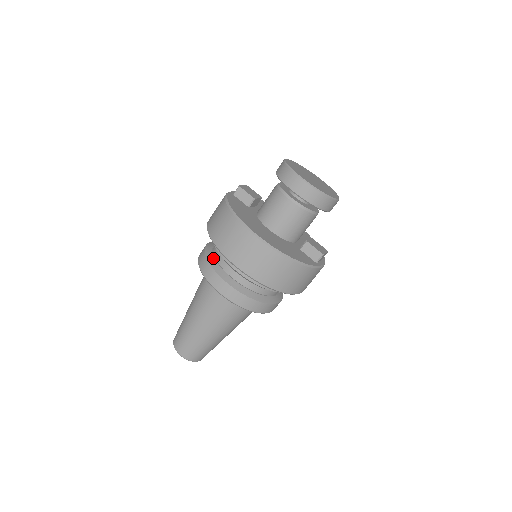
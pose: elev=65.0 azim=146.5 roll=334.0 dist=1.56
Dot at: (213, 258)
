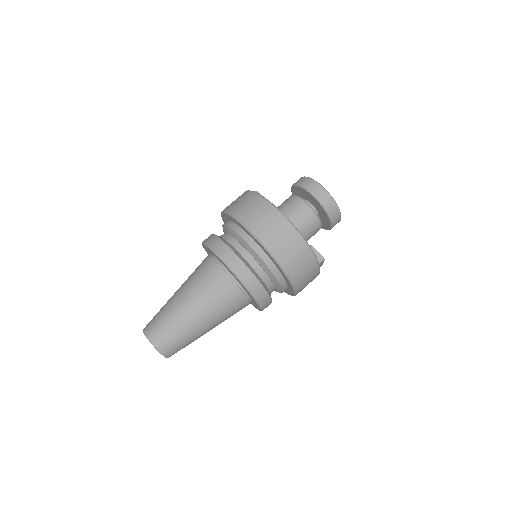
Dot at: (224, 239)
